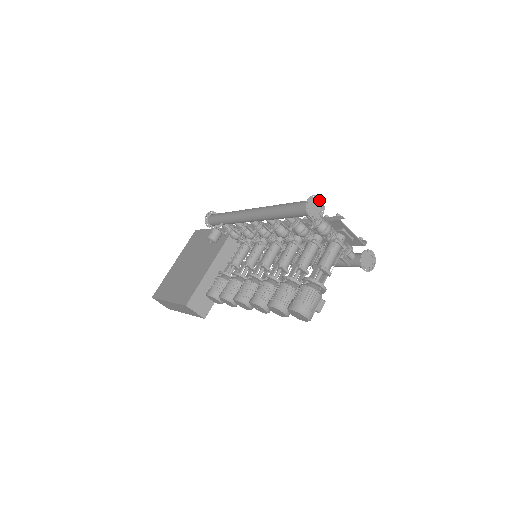
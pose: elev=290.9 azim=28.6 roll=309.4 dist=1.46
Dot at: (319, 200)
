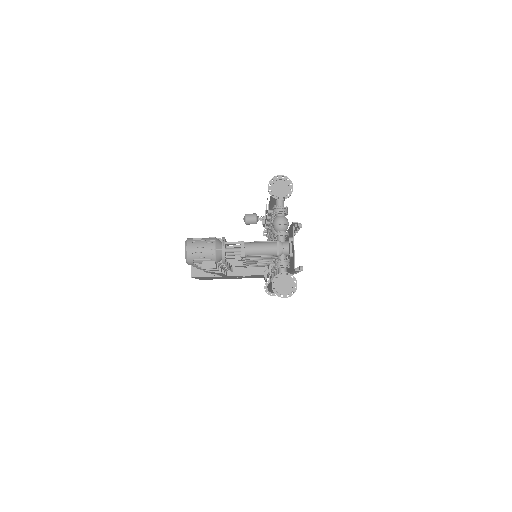
Dot at: (290, 187)
